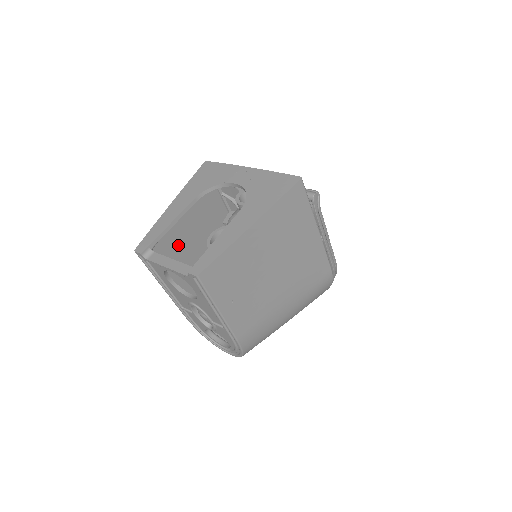
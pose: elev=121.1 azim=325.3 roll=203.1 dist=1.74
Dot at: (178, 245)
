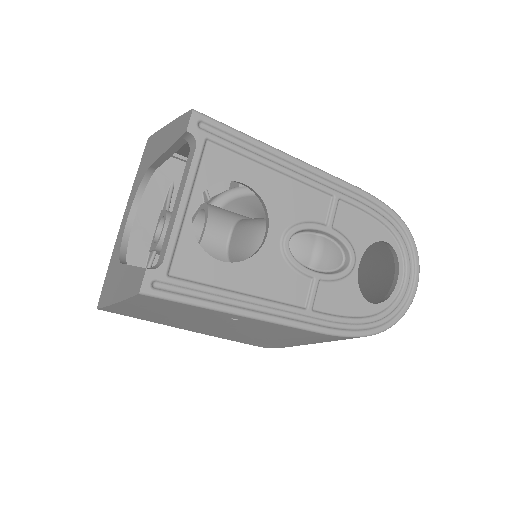
Dot at: occluded
